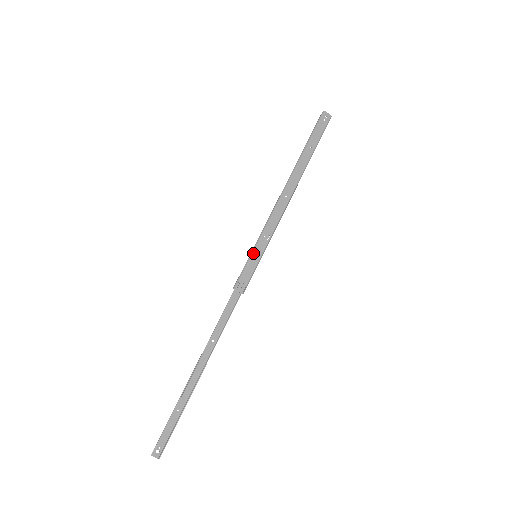
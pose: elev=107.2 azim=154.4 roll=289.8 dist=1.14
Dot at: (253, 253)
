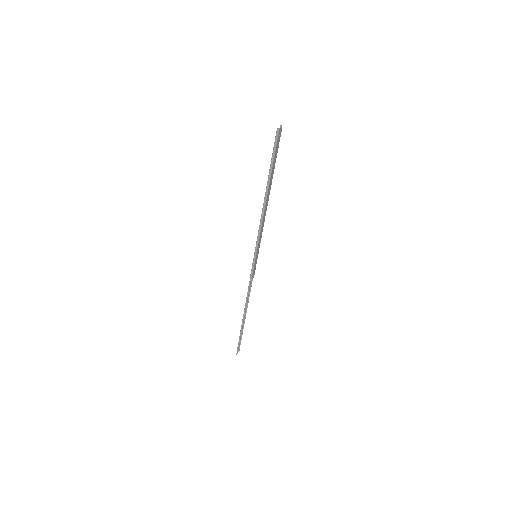
Dot at: (256, 258)
